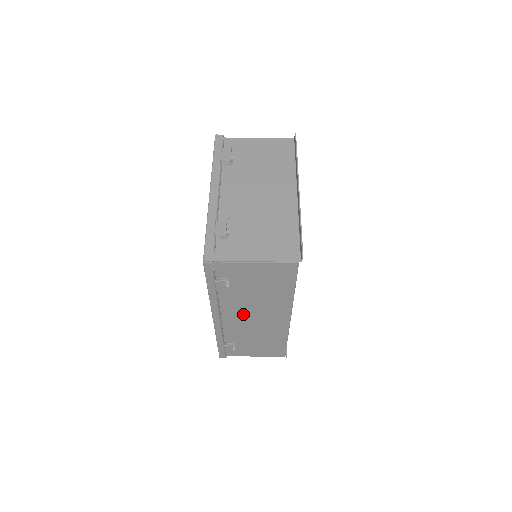
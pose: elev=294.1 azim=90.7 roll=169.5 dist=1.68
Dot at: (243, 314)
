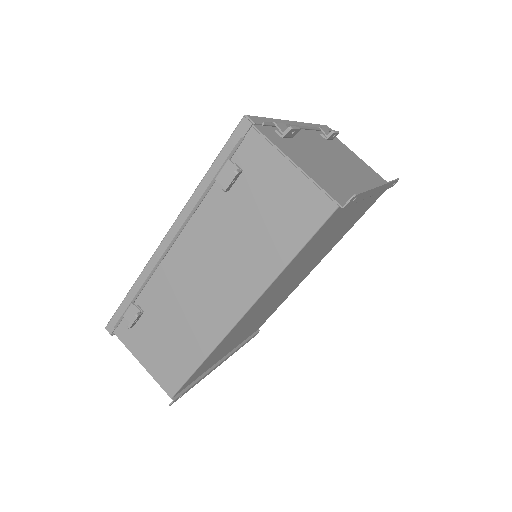
Dot at: (201, 259)
